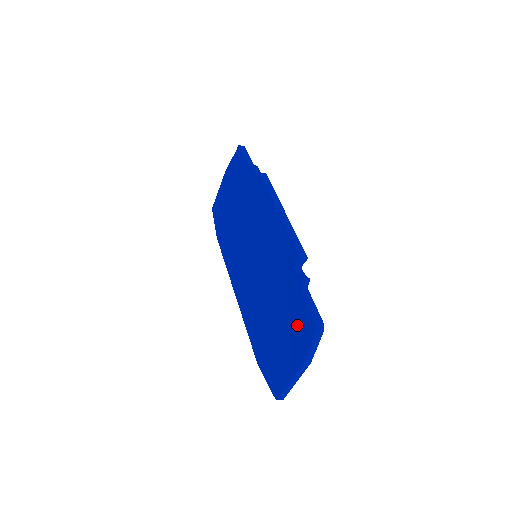
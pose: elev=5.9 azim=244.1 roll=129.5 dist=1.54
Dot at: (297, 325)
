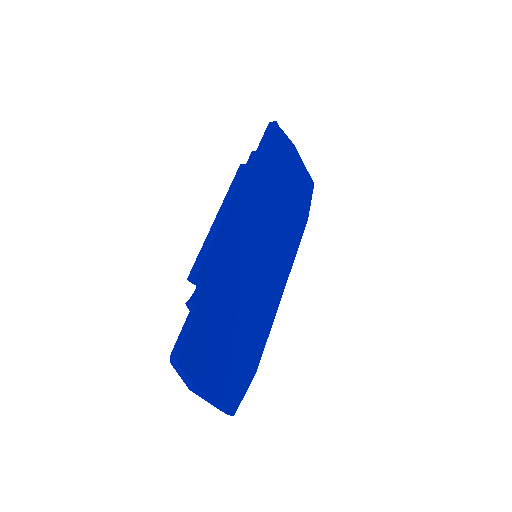
Dot at: occluded
